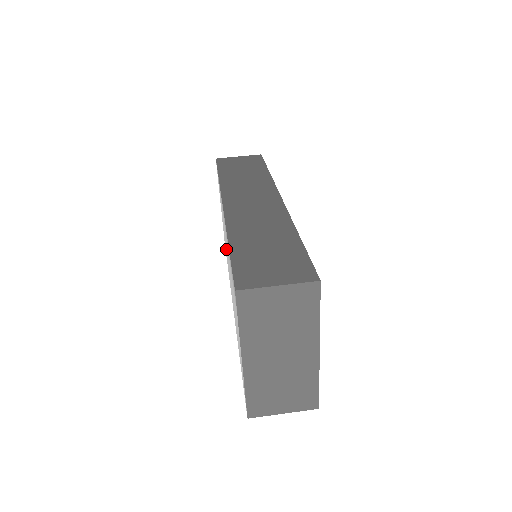
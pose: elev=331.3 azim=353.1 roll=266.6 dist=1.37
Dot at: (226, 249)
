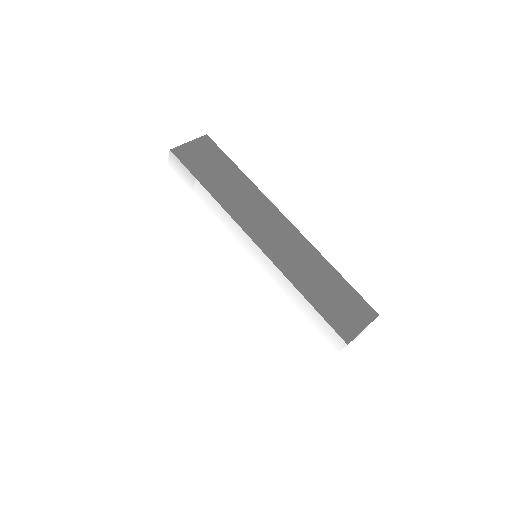
Dot at: (214, 246)
